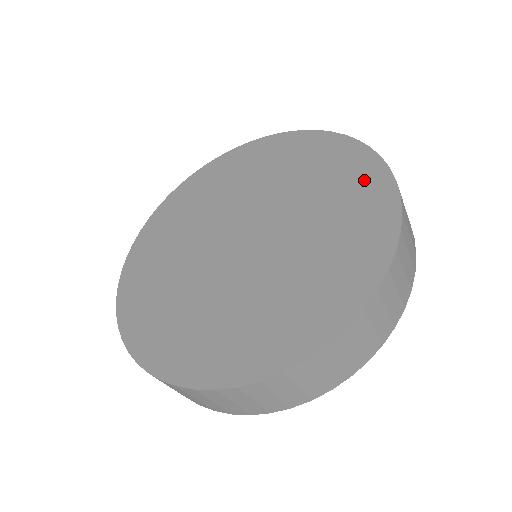
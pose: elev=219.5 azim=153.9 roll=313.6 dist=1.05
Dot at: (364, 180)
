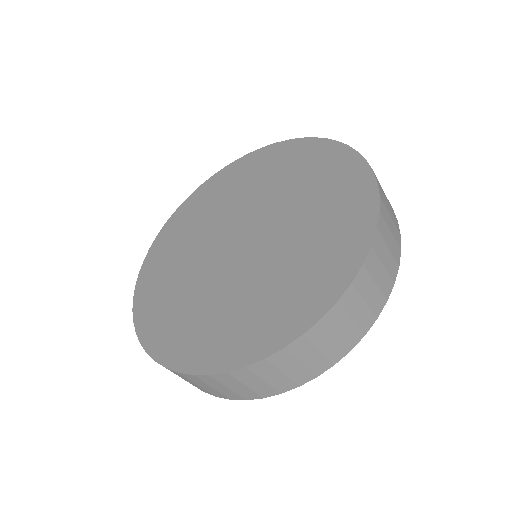
Dot at: (345, 245)
